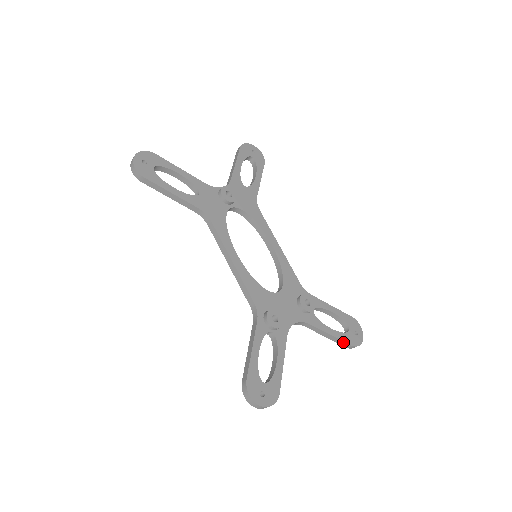
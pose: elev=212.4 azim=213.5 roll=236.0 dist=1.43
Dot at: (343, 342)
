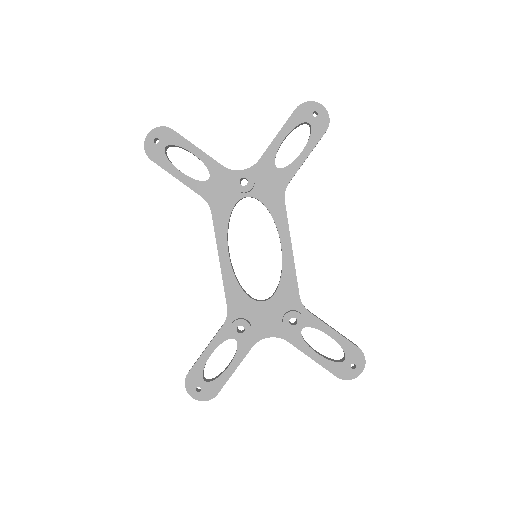
Dot at: (328, 370)
